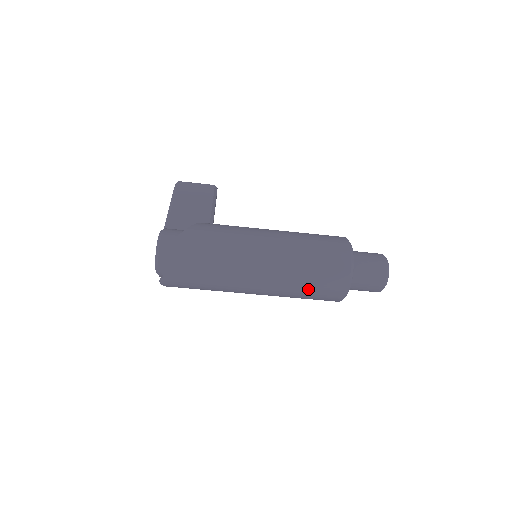
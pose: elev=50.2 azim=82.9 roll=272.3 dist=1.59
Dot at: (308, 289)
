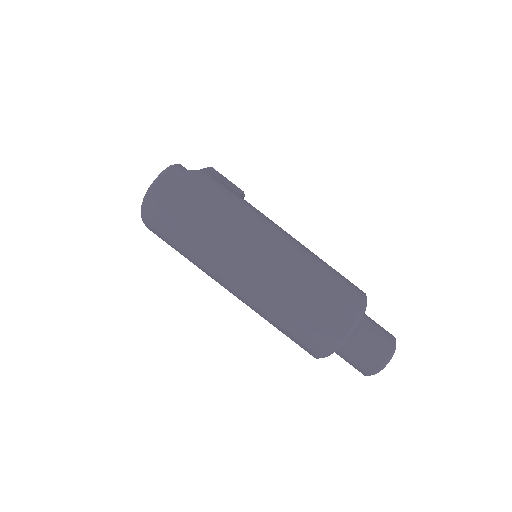
Dot at: (299, 312)
